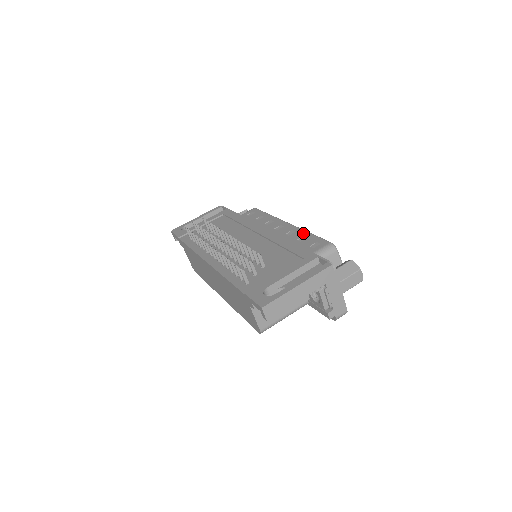
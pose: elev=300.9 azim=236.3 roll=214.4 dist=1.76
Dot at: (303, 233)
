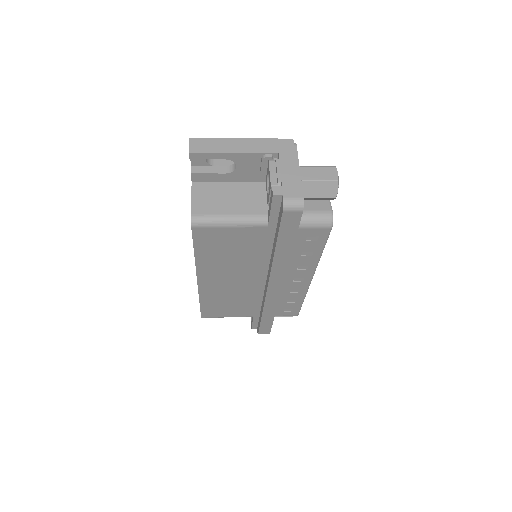
Dot at: occluded
